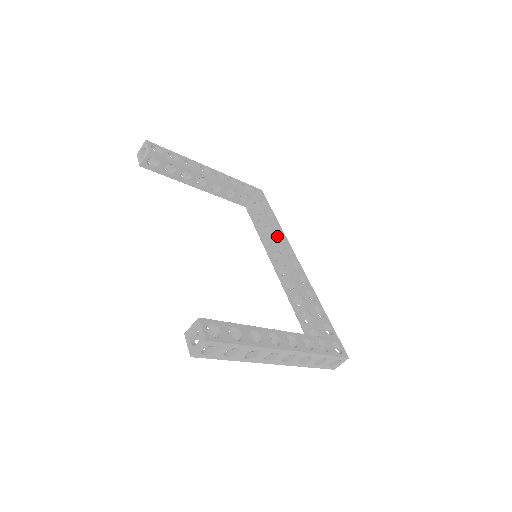
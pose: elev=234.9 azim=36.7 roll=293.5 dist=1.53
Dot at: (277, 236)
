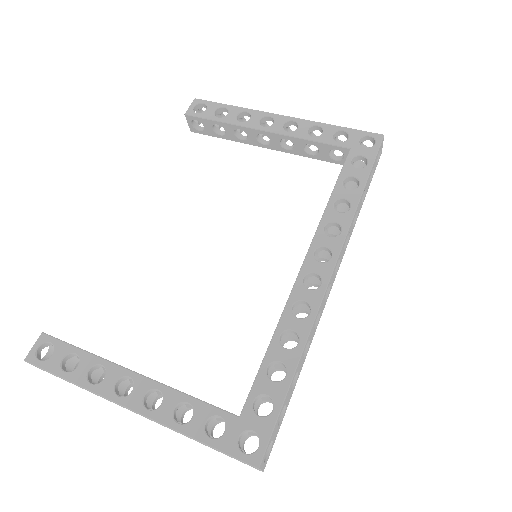
Dot at: (323, 224)
